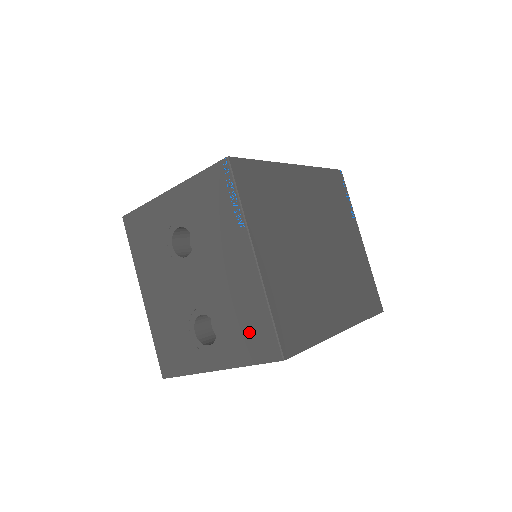
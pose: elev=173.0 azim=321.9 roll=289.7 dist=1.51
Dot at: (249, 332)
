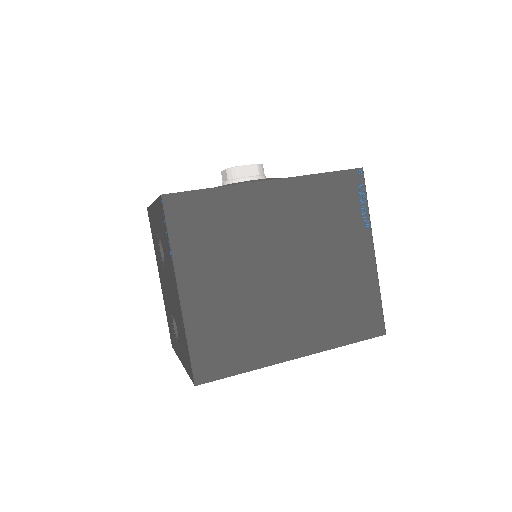
Dot at: (184, 349)
